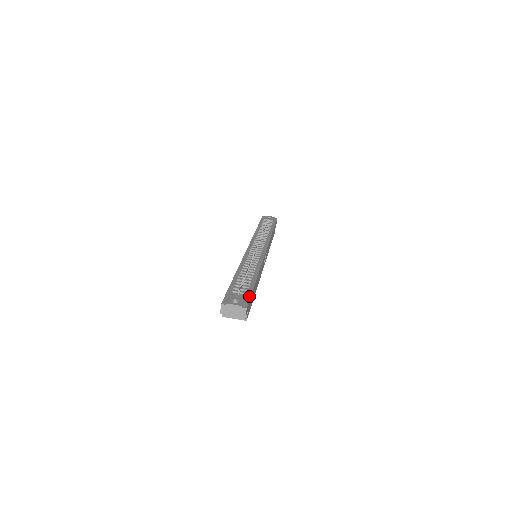
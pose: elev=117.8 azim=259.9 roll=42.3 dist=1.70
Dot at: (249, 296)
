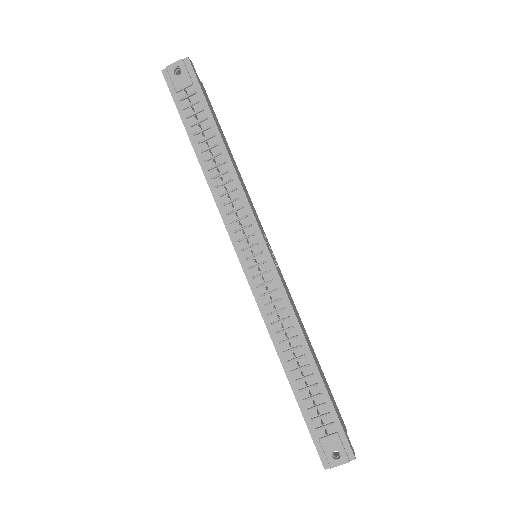
Dot at: (339, 426)
